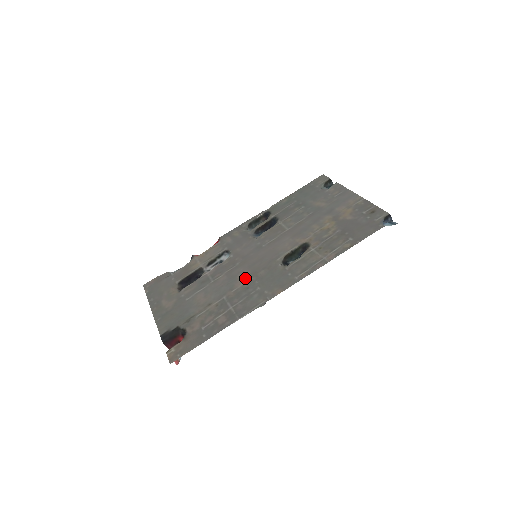
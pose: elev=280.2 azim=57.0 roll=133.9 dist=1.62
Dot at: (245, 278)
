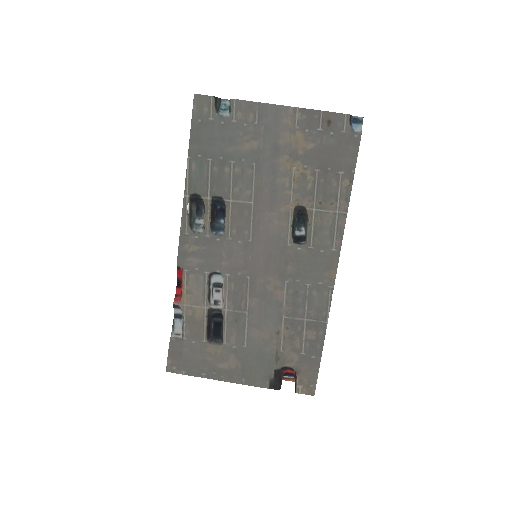
Dot at: (280, 286)
